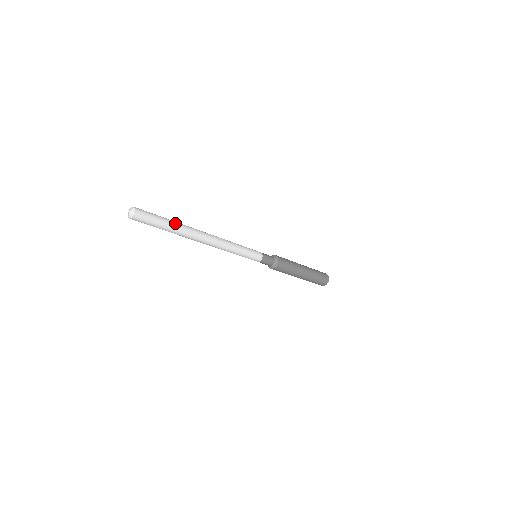
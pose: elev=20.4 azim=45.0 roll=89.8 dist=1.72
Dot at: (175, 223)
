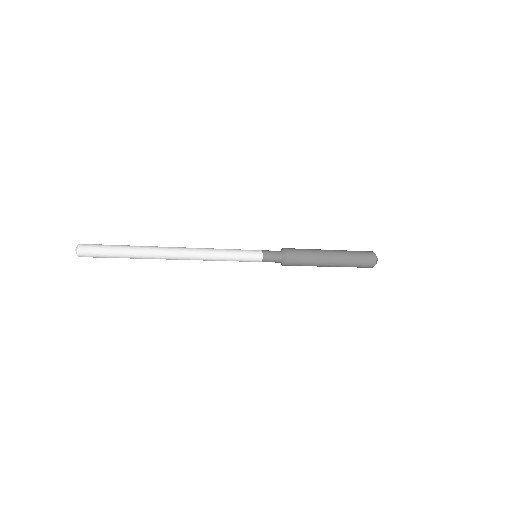
Dot at: (132, 247)
